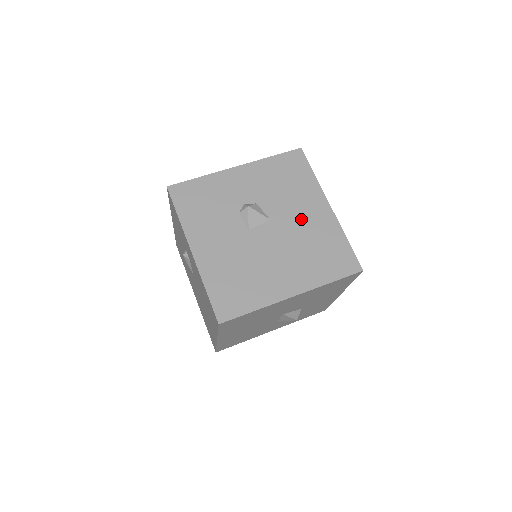
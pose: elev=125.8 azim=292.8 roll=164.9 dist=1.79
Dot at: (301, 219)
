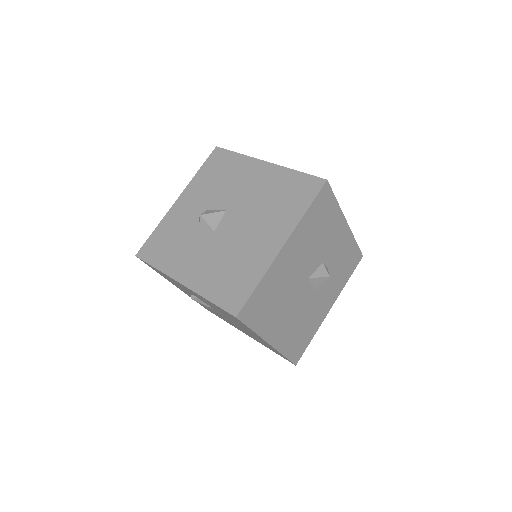
Dot at: (249, 190)
